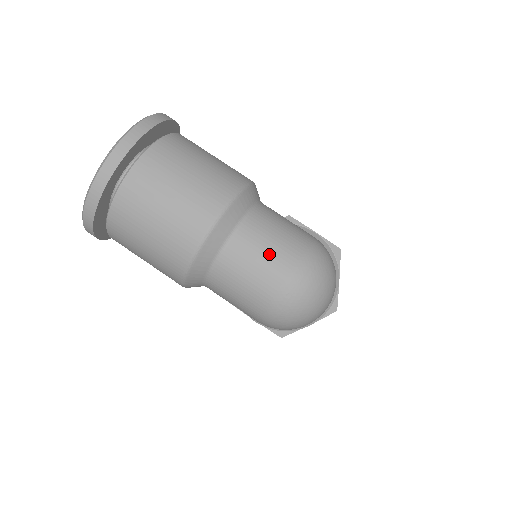
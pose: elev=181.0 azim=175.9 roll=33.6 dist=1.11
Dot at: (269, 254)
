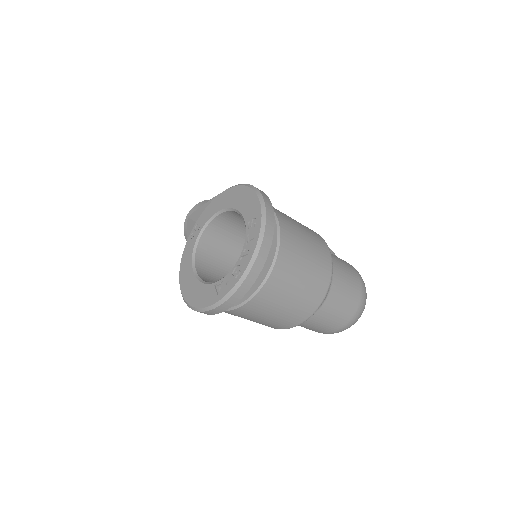
Dot at: (348, 297)
